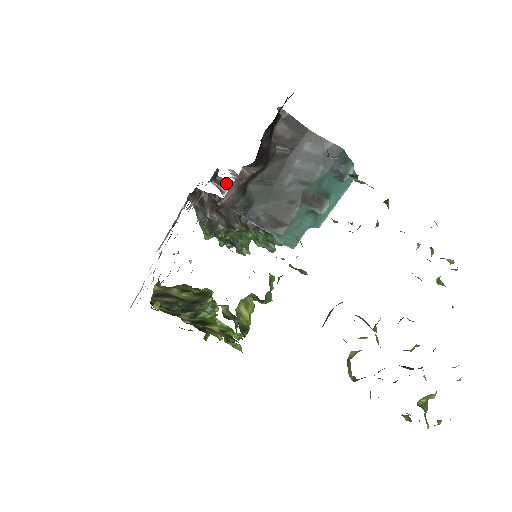
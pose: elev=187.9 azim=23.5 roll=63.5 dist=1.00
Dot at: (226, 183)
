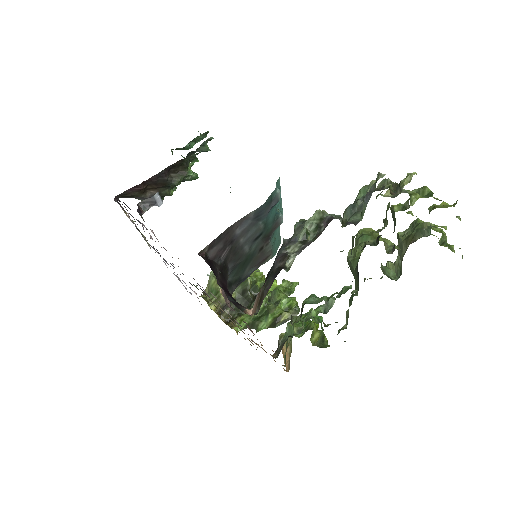
Dot at: (150, 201)
